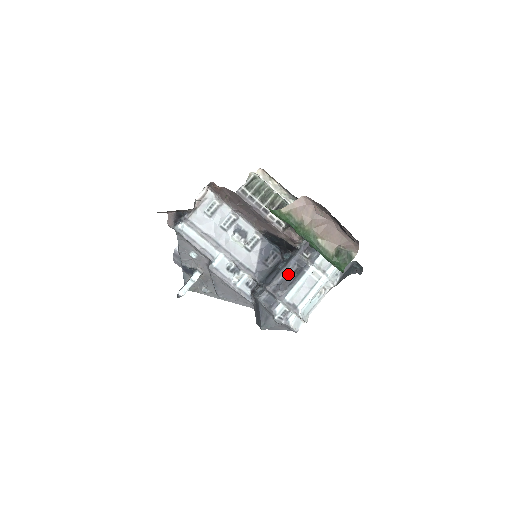
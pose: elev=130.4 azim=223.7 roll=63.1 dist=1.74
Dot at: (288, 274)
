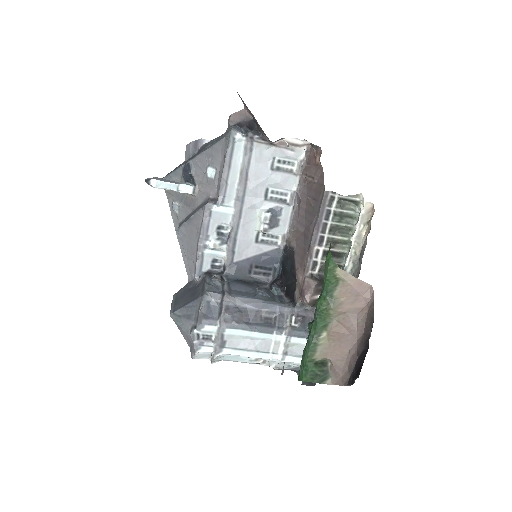
Dot at: (258, 312)
